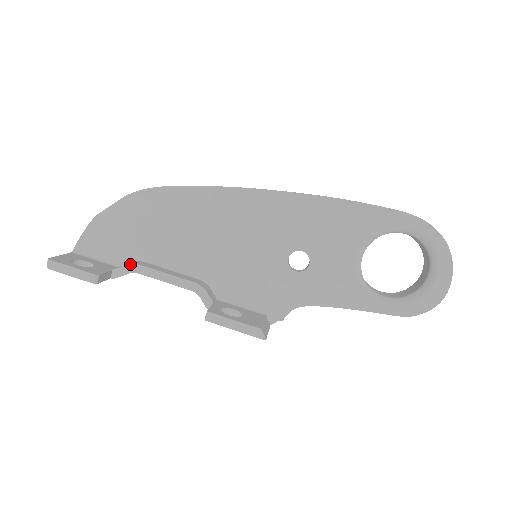
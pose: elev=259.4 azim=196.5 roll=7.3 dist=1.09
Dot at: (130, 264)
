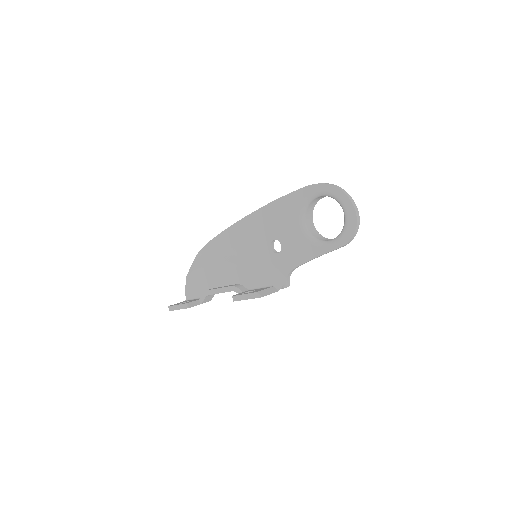
Dot at: (204, 292)
